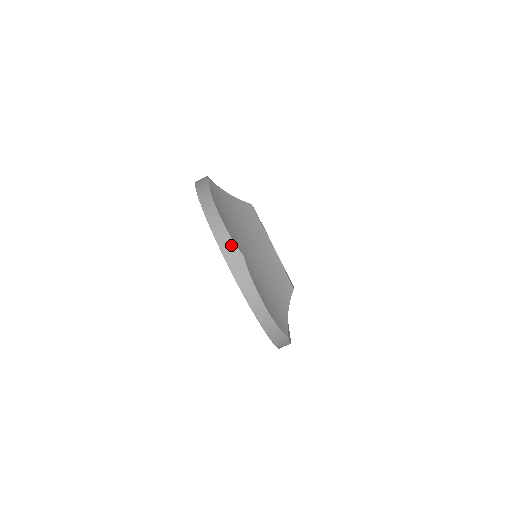
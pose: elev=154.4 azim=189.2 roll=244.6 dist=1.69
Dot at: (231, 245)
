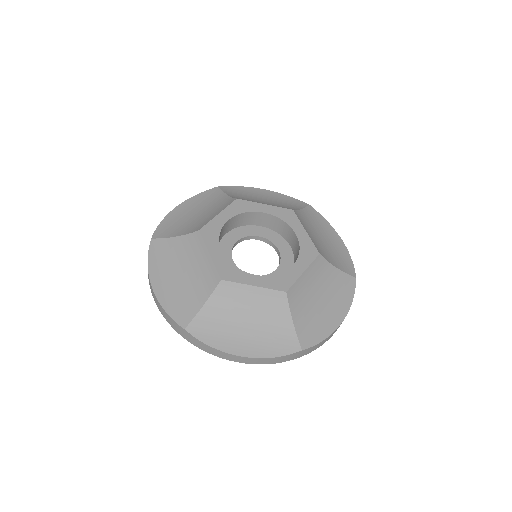
Dot at: (173, 323)
